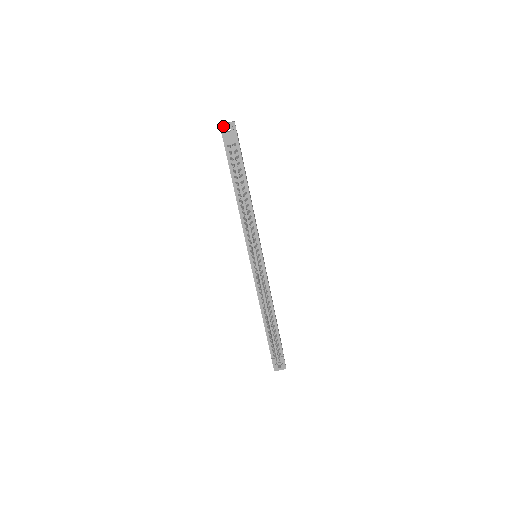
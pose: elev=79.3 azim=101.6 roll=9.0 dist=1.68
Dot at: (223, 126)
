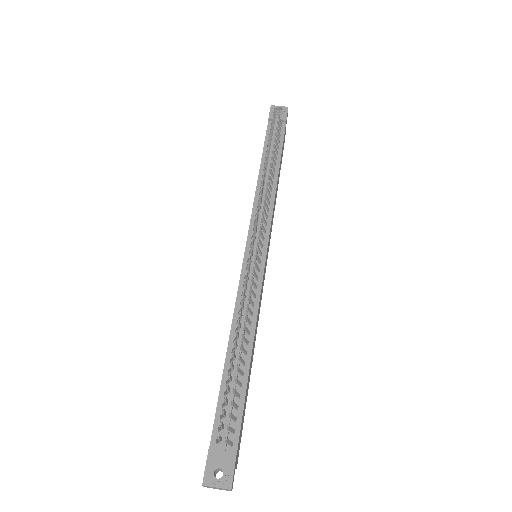
Dot at: (274, 107)
